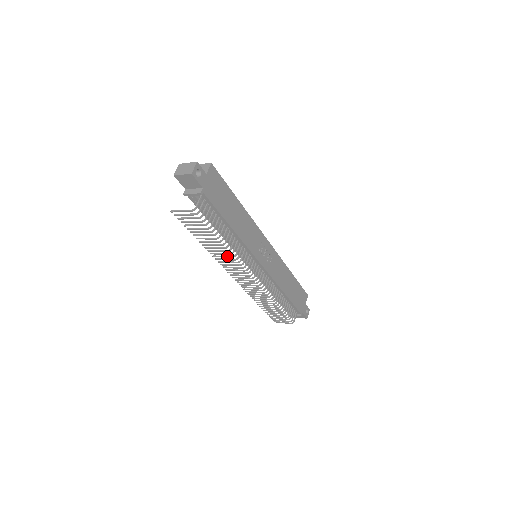
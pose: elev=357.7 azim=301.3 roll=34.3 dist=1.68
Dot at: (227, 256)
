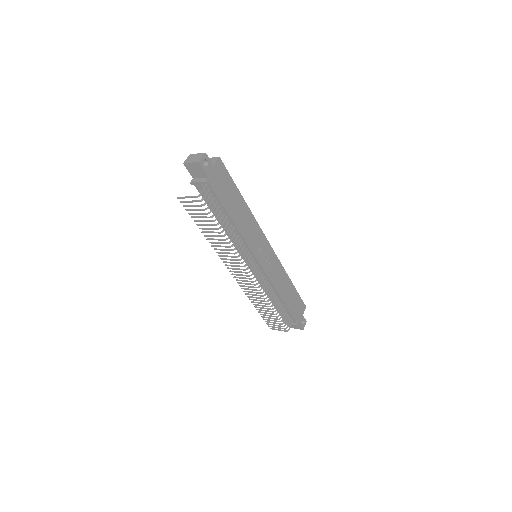
Dot at: (227, 249)
